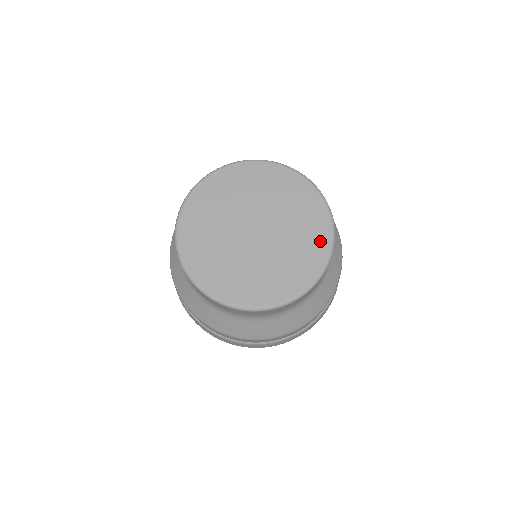
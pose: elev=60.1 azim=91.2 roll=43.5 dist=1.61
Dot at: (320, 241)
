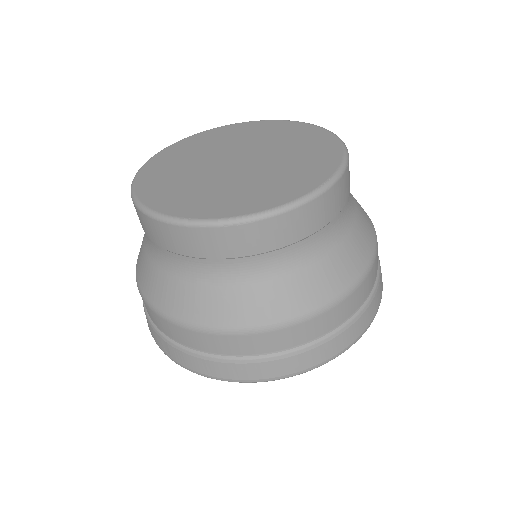
Dot at: (327, 149)
